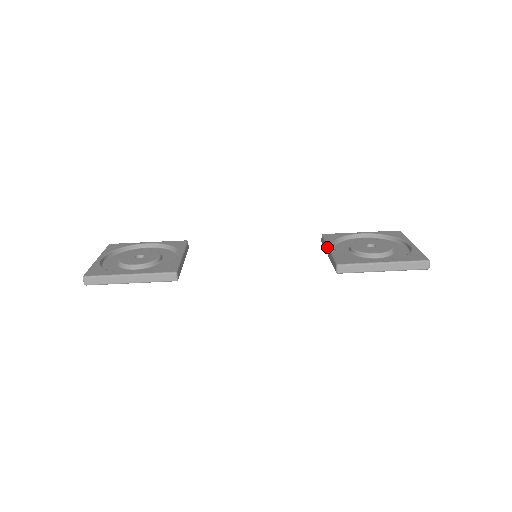
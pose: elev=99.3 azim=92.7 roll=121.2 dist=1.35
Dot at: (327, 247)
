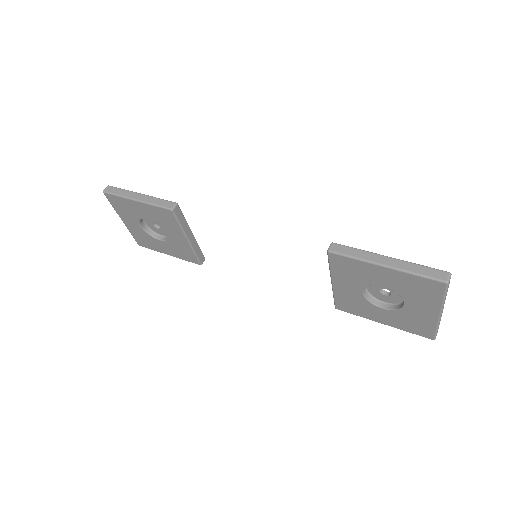
Dot at: occluded
